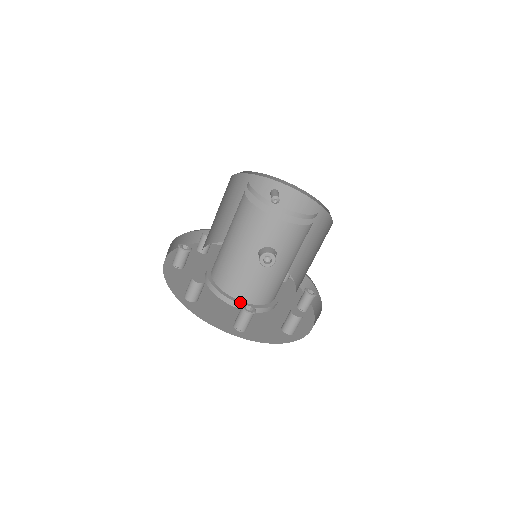
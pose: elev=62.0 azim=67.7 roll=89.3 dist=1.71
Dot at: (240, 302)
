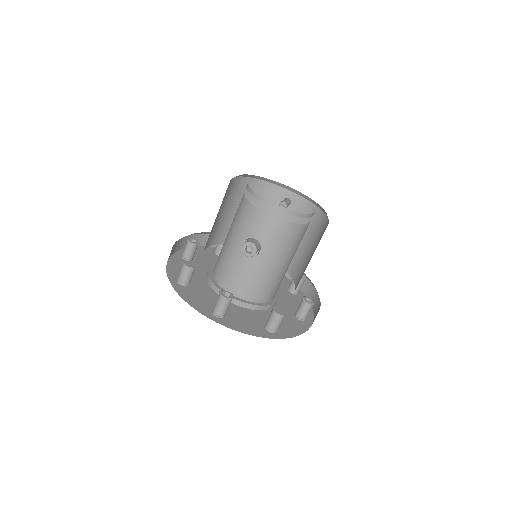
Dot at: occluded
